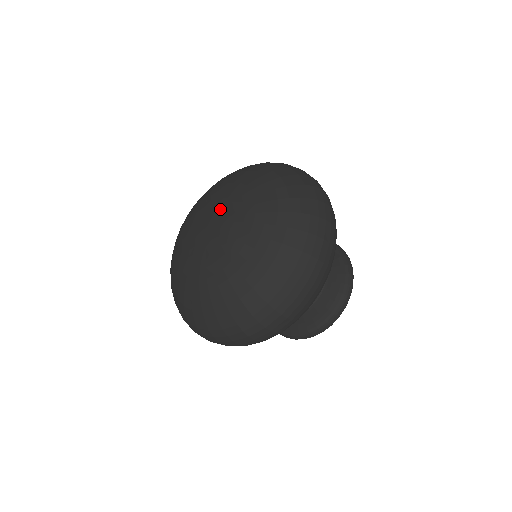
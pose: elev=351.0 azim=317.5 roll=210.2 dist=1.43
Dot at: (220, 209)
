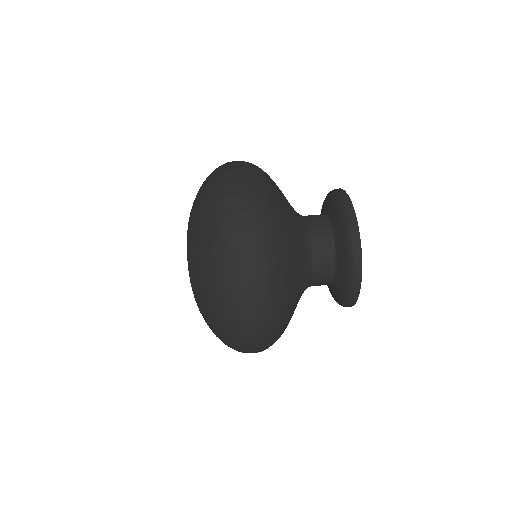
Dot at: occluded
